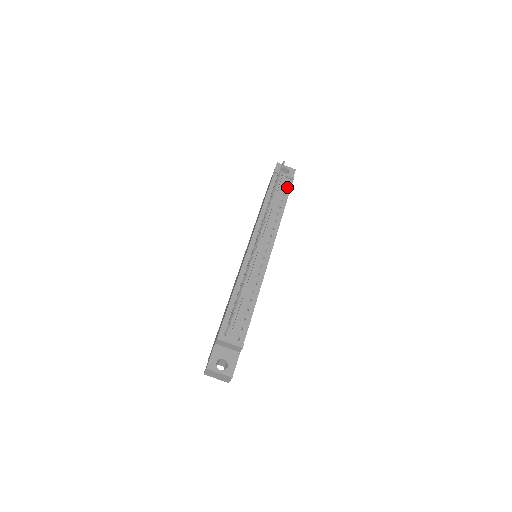
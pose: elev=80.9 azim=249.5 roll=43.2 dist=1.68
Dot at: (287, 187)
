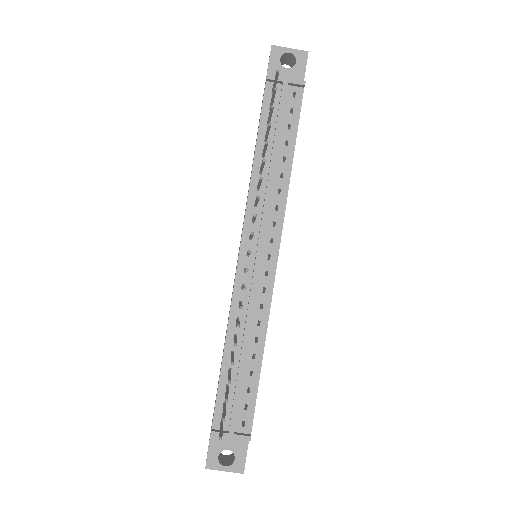
Dot at: (294, 107)
